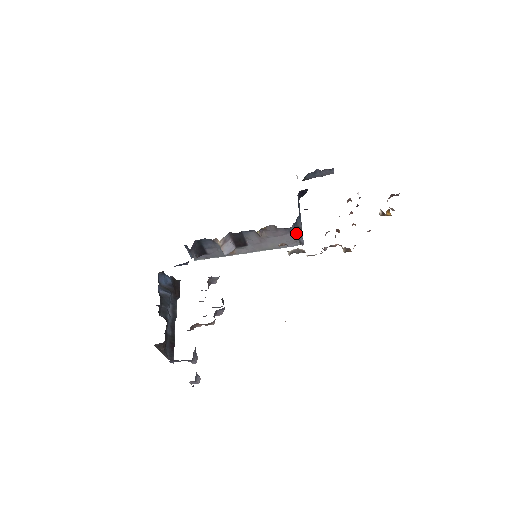
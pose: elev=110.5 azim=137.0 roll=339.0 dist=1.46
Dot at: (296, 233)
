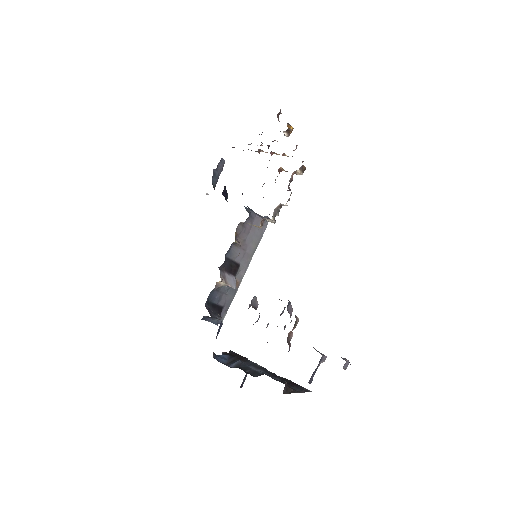
Dot at: (257, 215)
